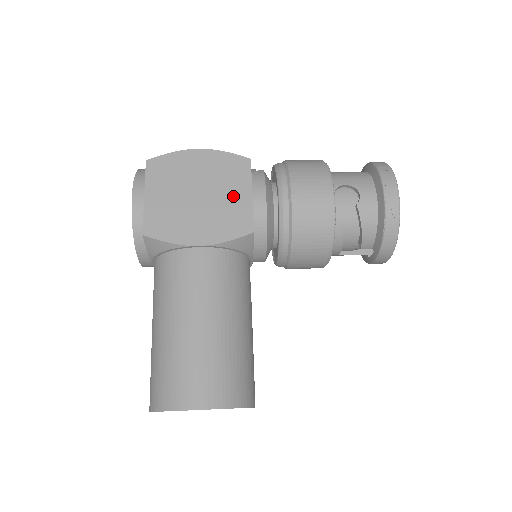
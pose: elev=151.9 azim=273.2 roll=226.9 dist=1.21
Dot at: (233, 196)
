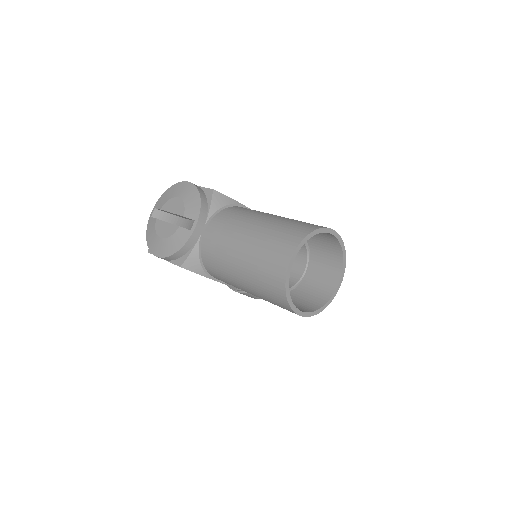
Dot at: occluded
